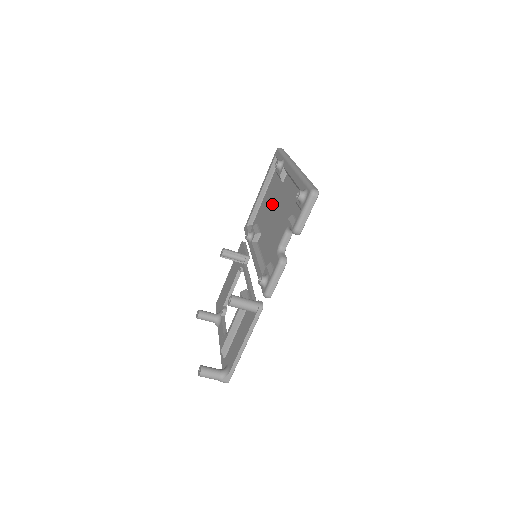
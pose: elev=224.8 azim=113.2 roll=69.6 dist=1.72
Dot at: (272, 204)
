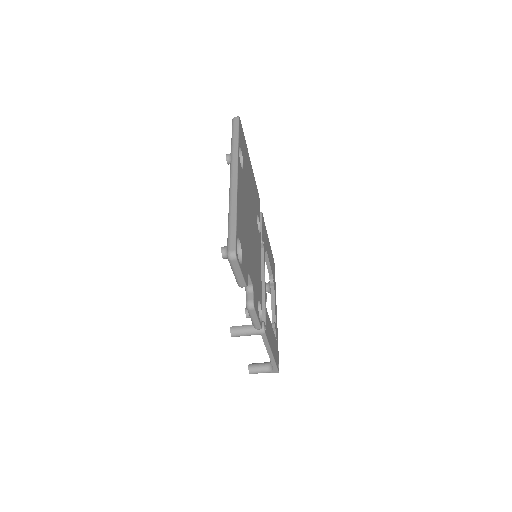
Dot at: occluded
